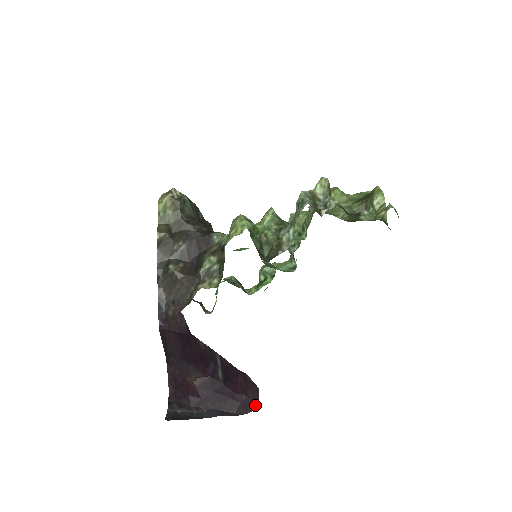
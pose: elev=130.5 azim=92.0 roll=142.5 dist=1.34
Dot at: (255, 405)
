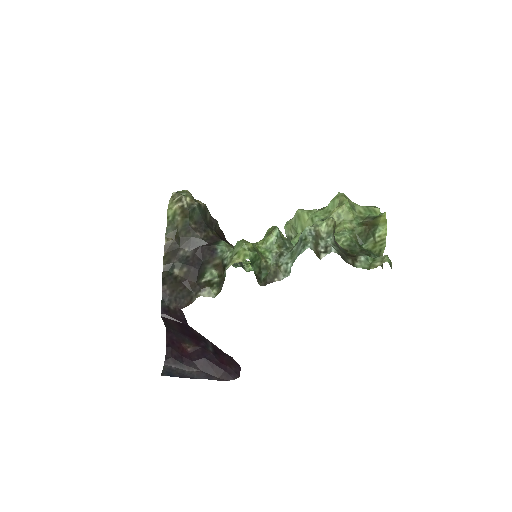
Dot at: (236, 376)
